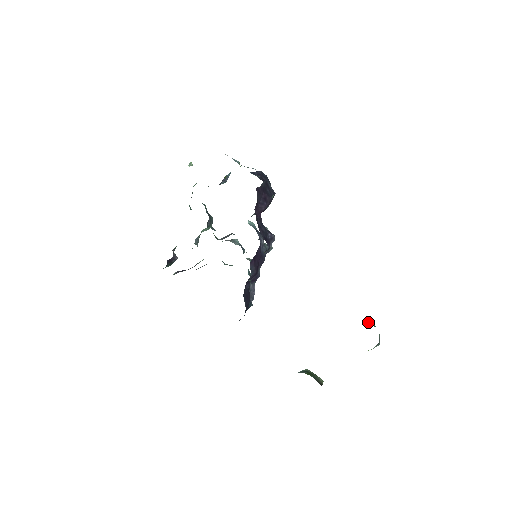
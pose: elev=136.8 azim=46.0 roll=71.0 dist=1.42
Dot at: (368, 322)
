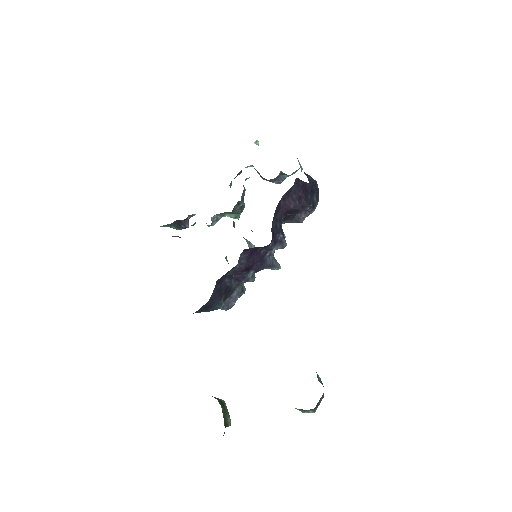
Dot at: (318, 375)
